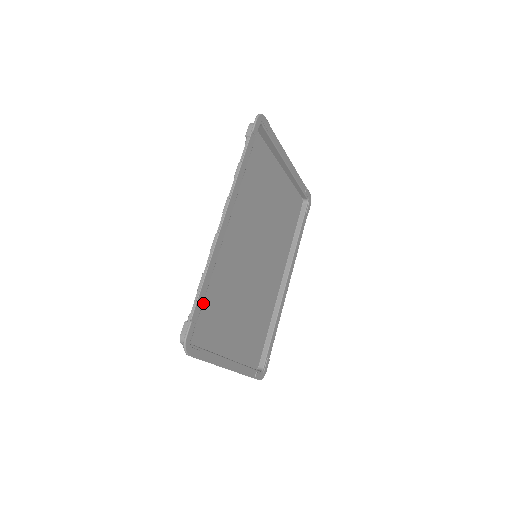
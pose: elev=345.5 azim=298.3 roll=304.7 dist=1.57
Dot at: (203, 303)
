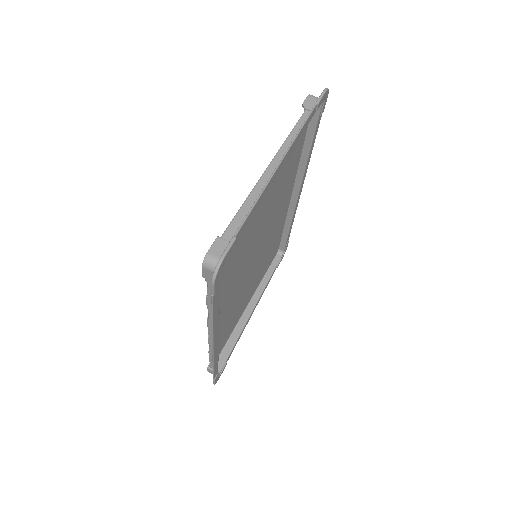
Dot at: occluded
